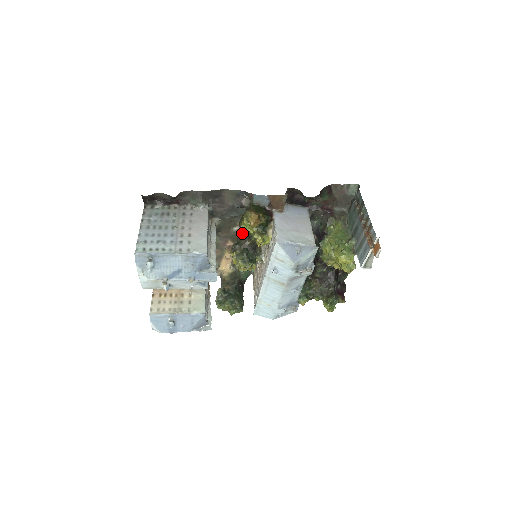
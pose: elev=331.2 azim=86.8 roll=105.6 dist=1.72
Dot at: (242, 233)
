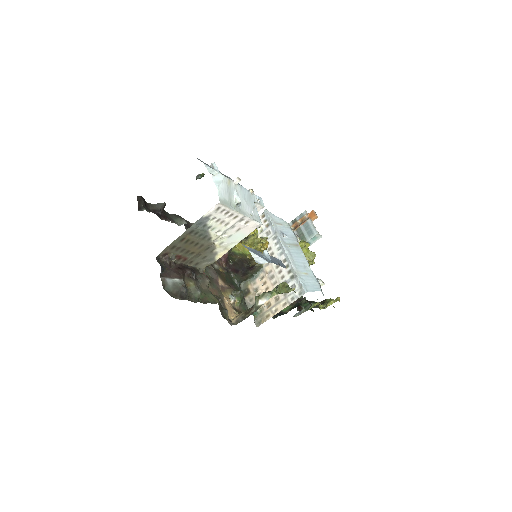
Dot at: occluded
